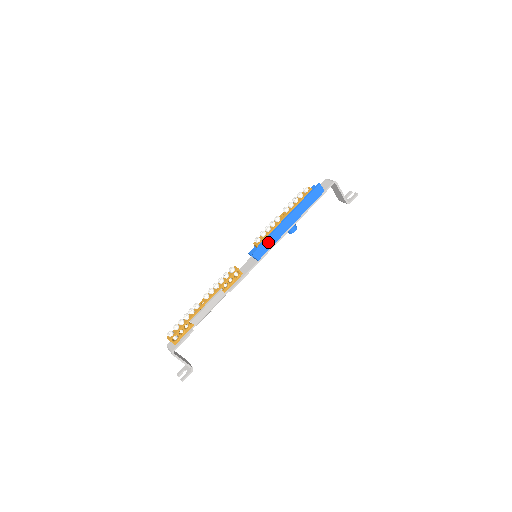
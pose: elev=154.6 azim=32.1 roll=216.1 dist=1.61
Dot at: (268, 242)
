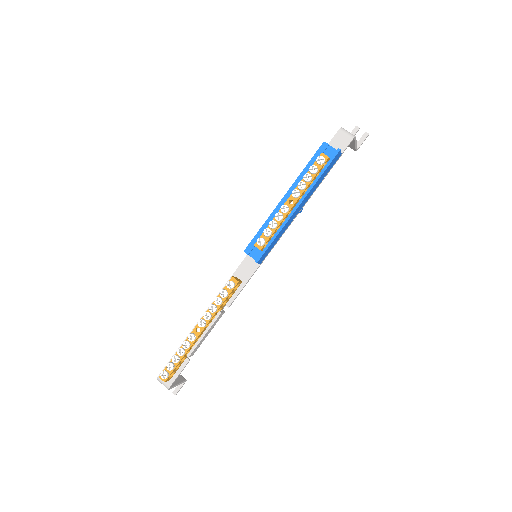
Dot at: (274, 241)
